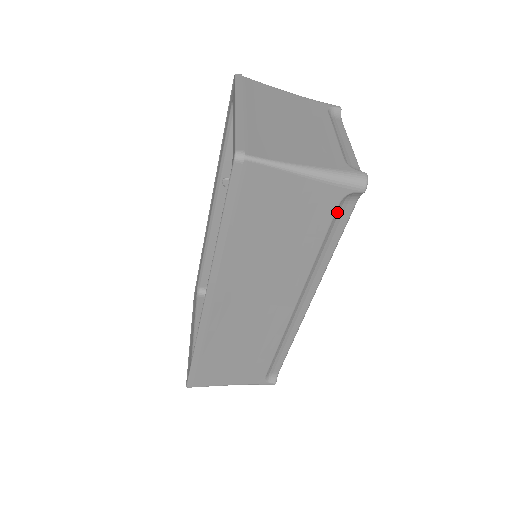
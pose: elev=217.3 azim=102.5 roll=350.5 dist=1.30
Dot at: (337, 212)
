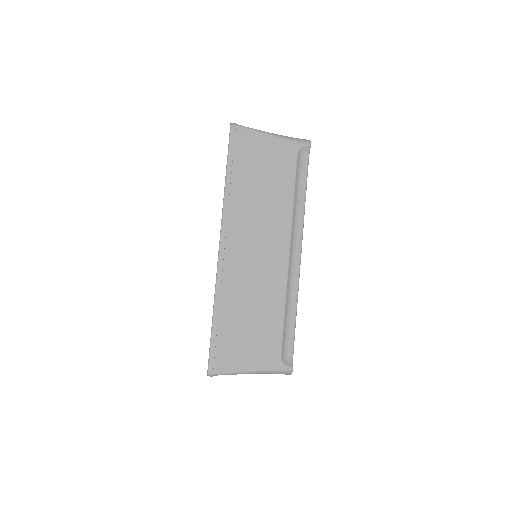
Dot at: (298, 163)
